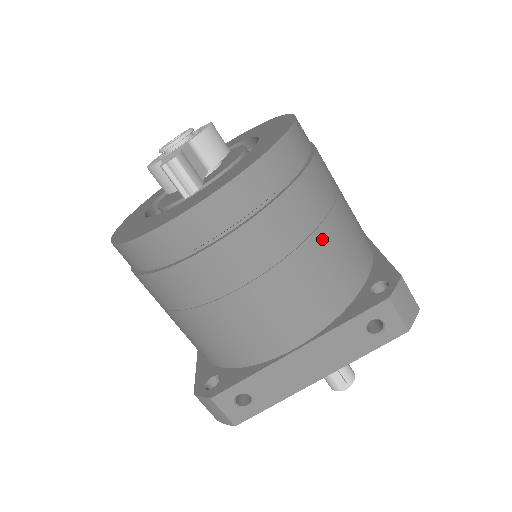
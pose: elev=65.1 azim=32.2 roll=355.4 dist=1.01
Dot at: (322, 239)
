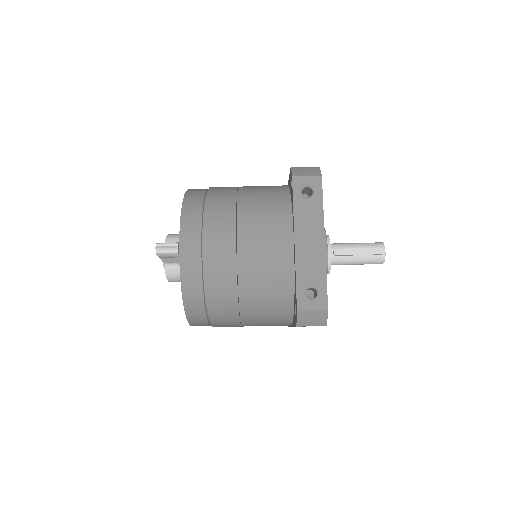
Dot at: (244, 199)
